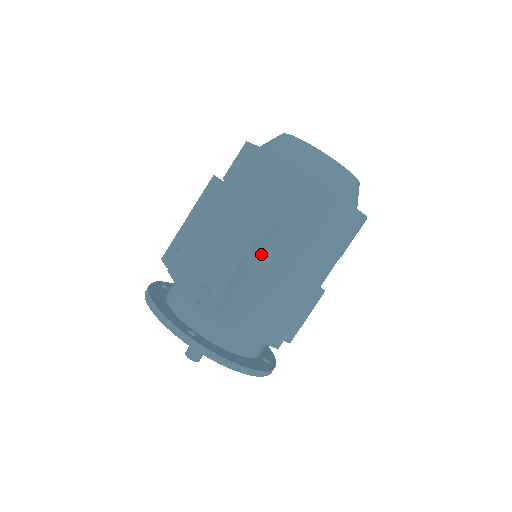
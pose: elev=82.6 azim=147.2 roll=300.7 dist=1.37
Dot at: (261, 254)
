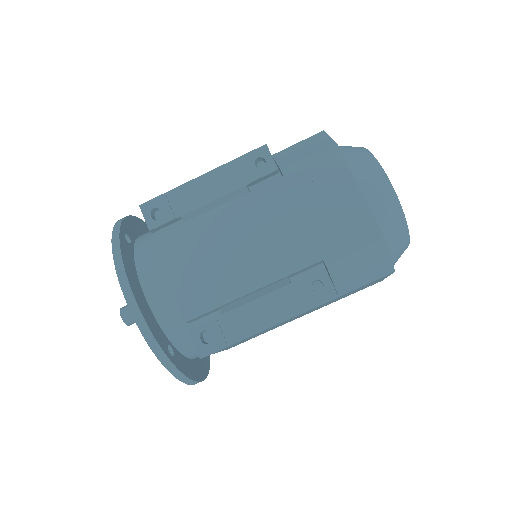
Dot at: occluded
